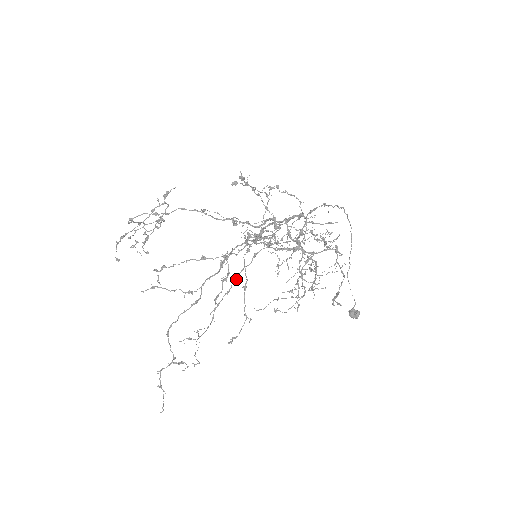
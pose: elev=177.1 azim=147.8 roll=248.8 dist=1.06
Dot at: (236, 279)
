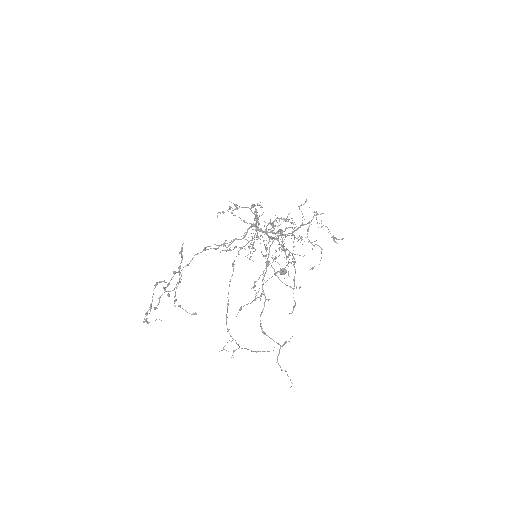
Dot at: occluded
